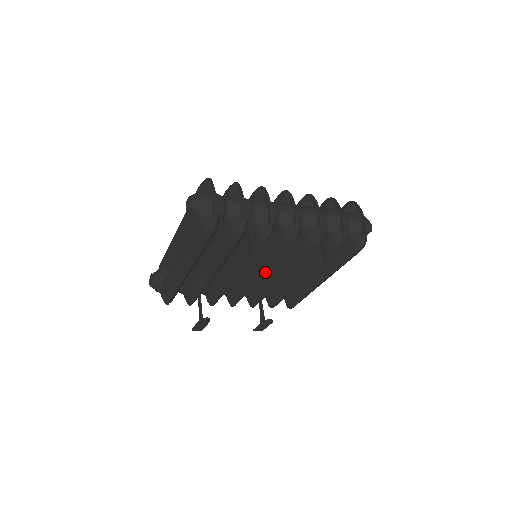
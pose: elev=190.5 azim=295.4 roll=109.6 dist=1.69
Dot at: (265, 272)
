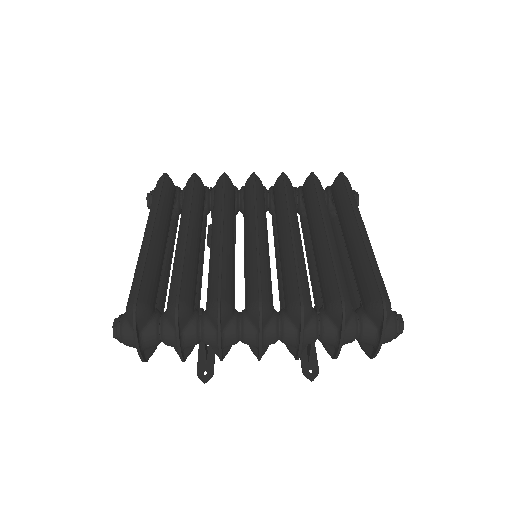
Dot at: occluded
